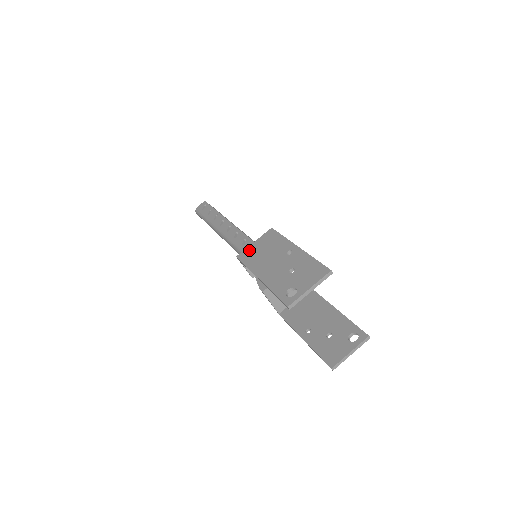
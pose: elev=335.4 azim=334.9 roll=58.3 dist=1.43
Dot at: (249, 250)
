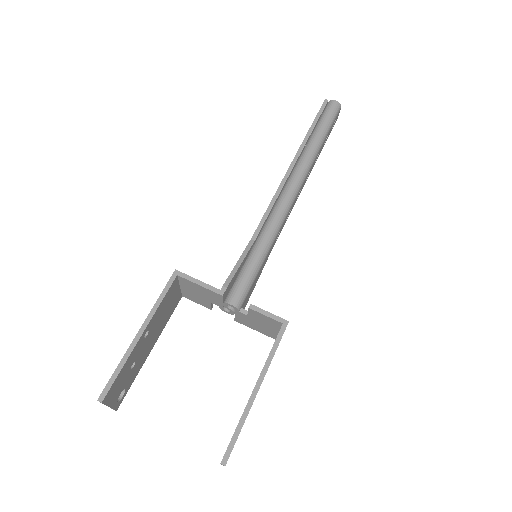
Dot at: occluded
